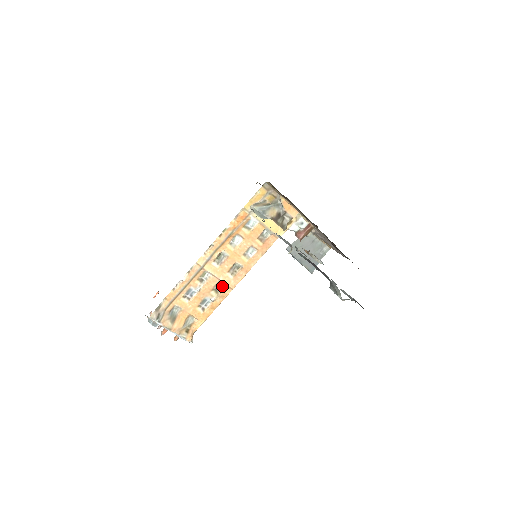
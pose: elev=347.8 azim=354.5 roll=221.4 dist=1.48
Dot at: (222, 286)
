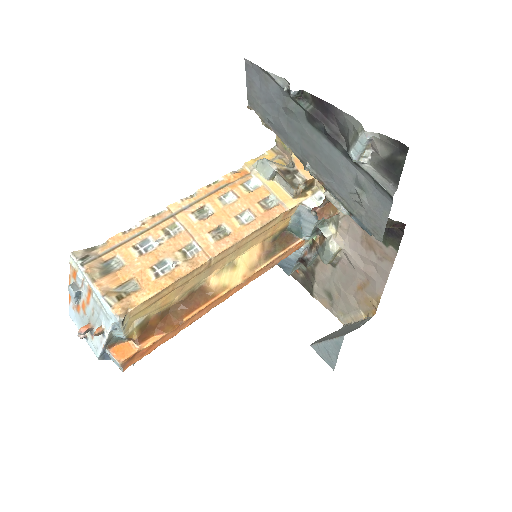
Dot at: (195, 251)
